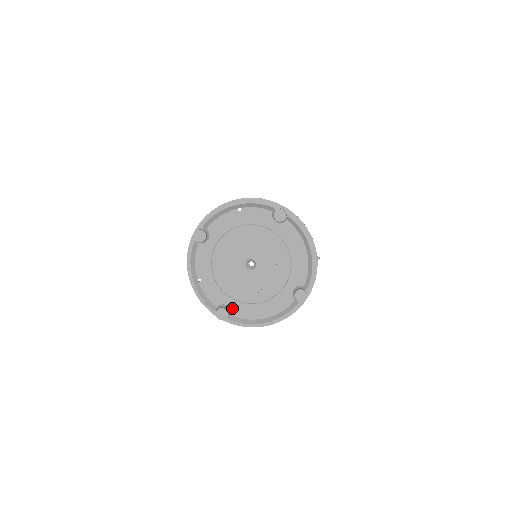
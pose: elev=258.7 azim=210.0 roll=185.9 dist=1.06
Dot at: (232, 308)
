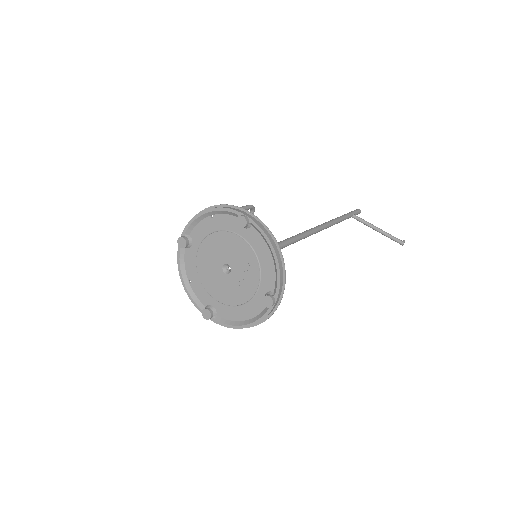
Dot at: (217, 309)
